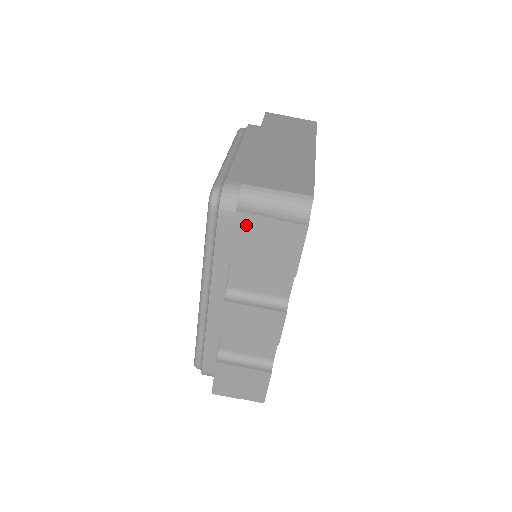
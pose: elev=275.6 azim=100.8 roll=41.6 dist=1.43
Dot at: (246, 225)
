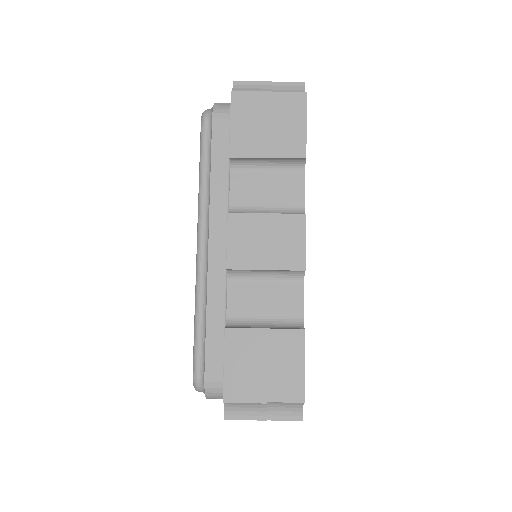
Dot at: (243, 105)
